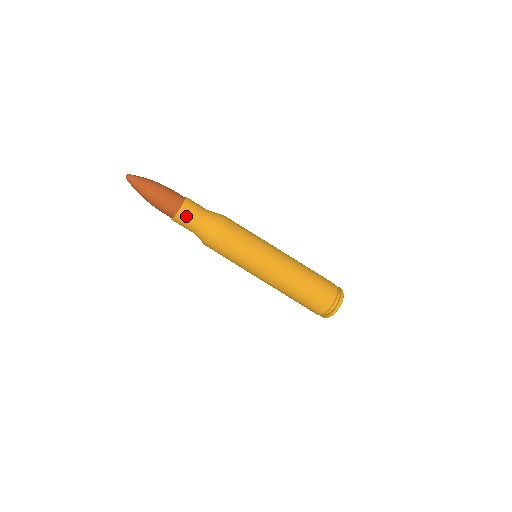
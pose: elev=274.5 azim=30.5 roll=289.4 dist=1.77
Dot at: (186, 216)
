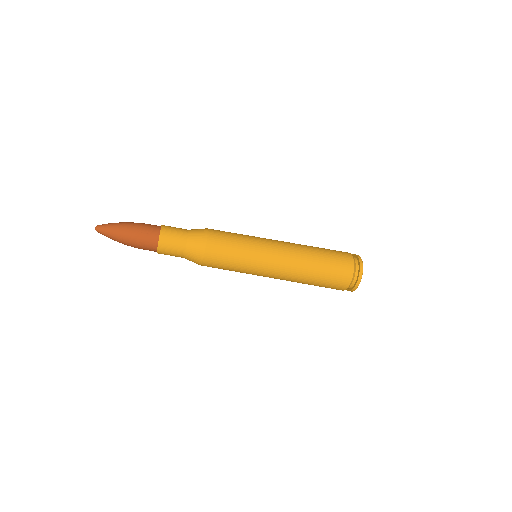
Dot at: (170, 231)
